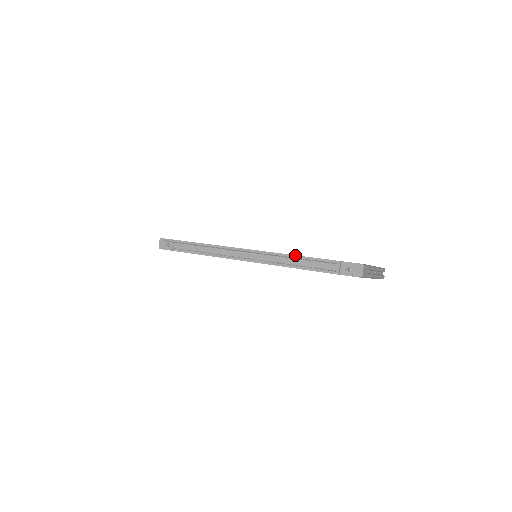
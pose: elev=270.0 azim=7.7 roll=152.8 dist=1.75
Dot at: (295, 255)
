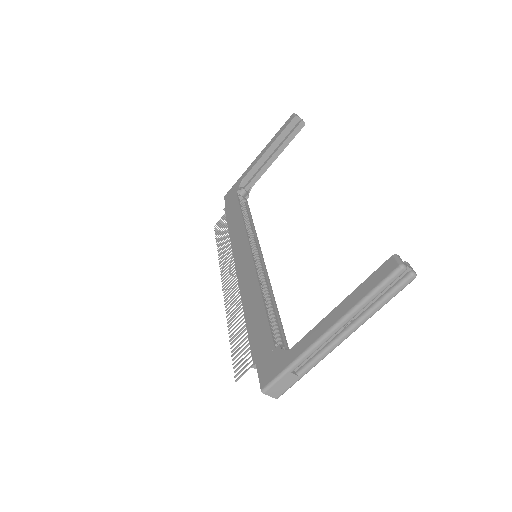
Dot at: occluded
